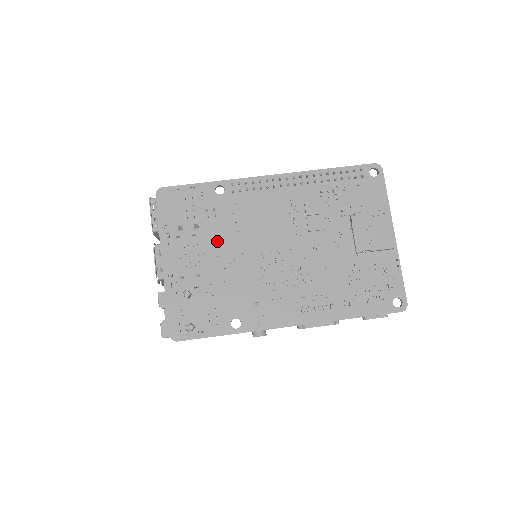
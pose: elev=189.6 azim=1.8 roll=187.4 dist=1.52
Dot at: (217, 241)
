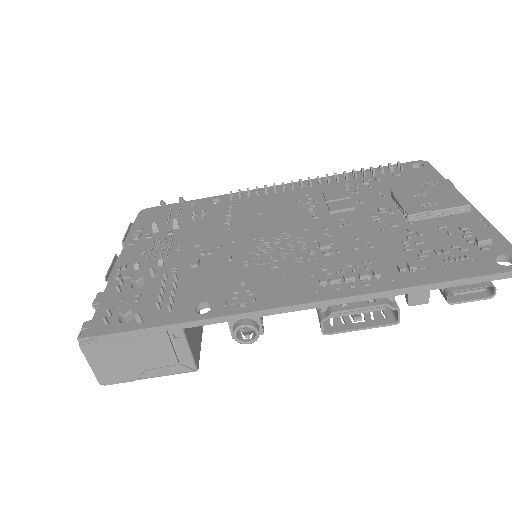
Dot at: (200, 235)
